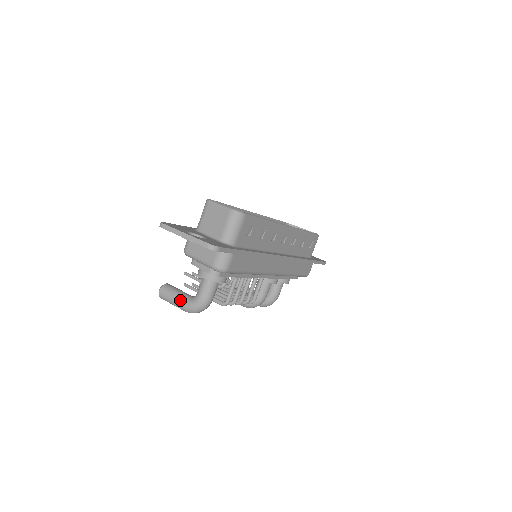
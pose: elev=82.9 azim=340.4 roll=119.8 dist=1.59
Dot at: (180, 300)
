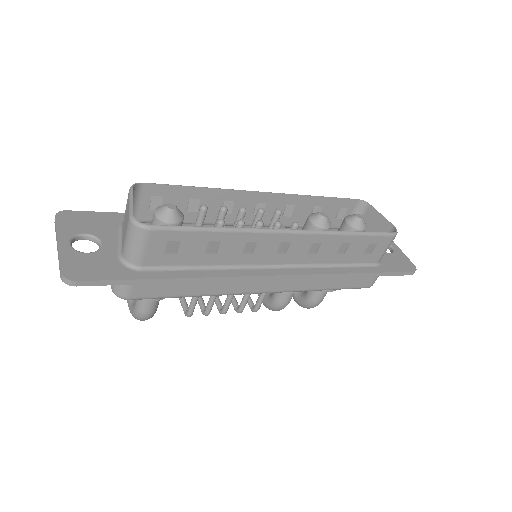
Dot at: occluded
